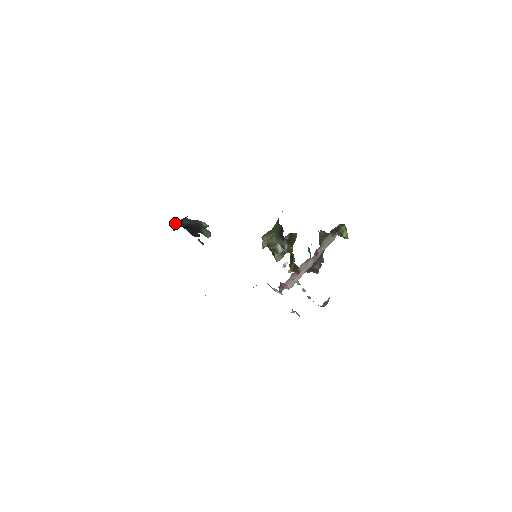
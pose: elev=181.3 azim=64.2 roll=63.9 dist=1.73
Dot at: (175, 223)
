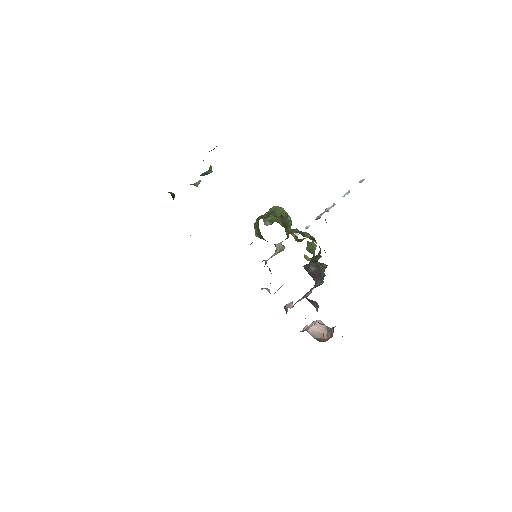
Dot at: occluded
